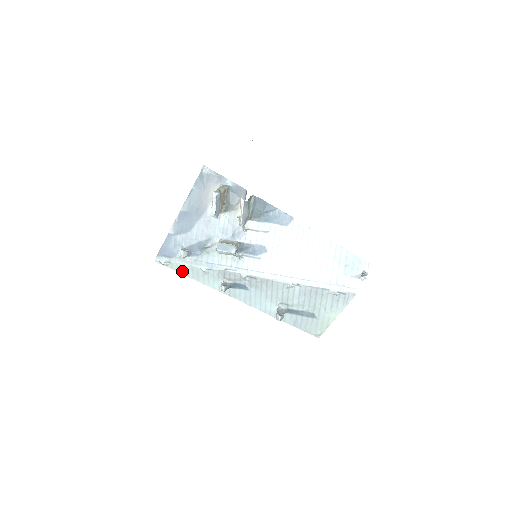
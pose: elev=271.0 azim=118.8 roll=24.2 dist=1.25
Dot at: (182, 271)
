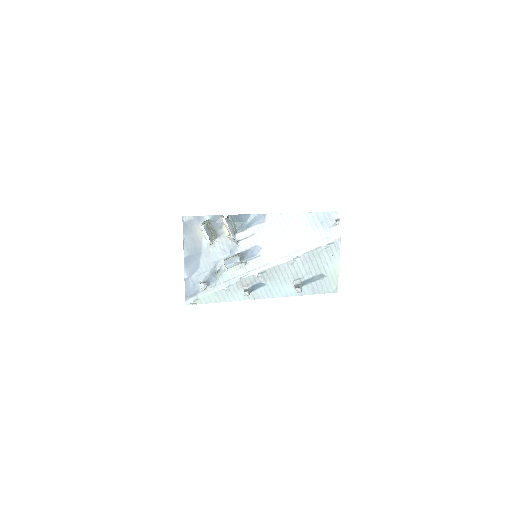
Dot at: (210, 301)
